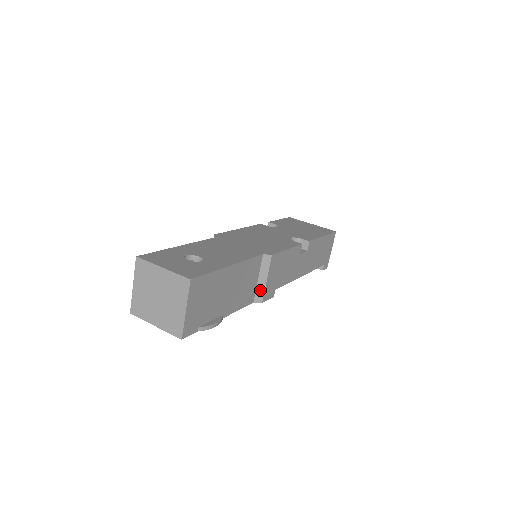
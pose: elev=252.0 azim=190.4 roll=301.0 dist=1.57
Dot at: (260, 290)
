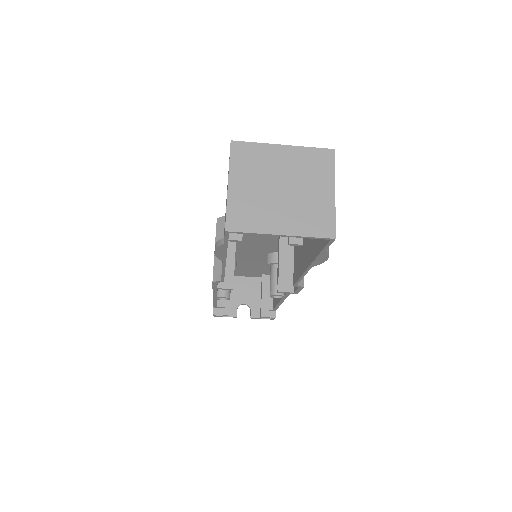
Dot at: occluded
